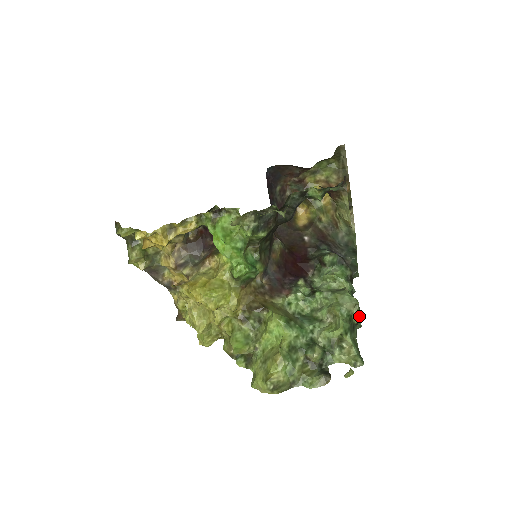
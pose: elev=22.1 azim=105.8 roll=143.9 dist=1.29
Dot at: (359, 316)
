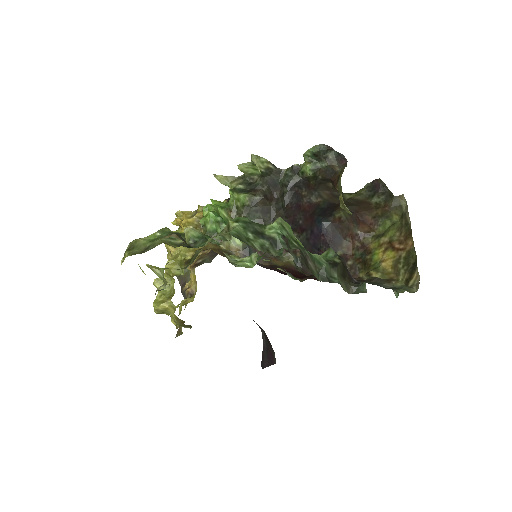
Dot at: (277, 232)
